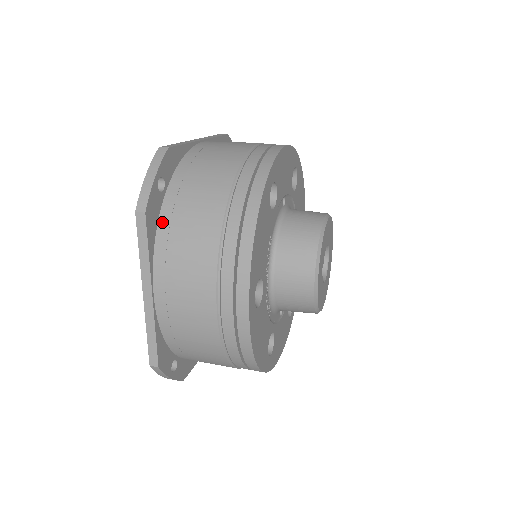
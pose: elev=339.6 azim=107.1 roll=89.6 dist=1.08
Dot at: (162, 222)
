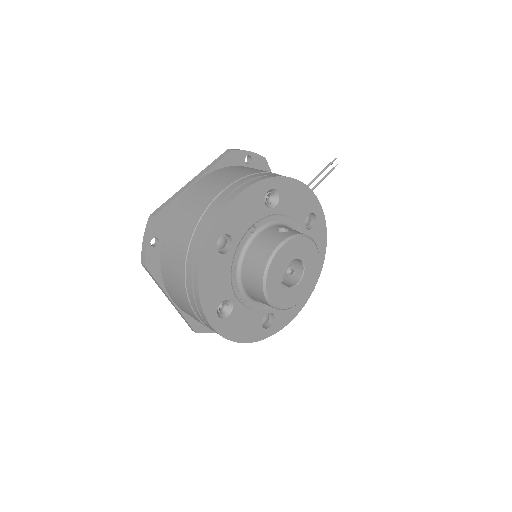
Dot at: (162, 264)
